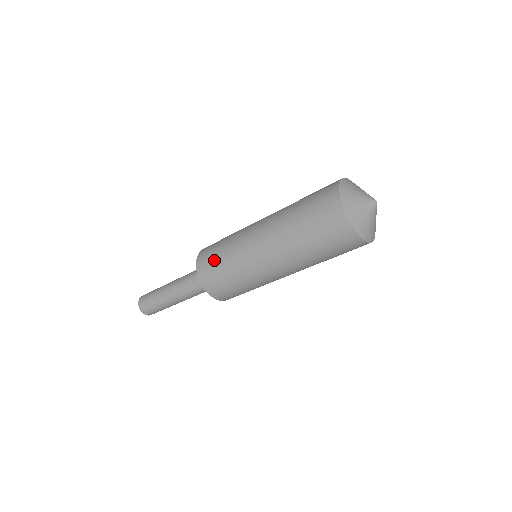
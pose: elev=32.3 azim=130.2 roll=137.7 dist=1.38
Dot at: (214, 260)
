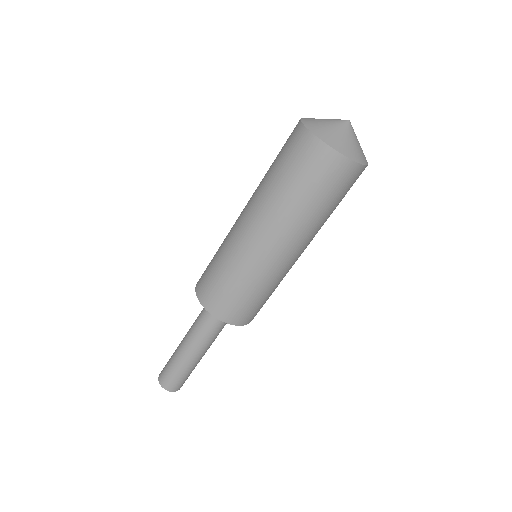
Dot at: (216, 284)
